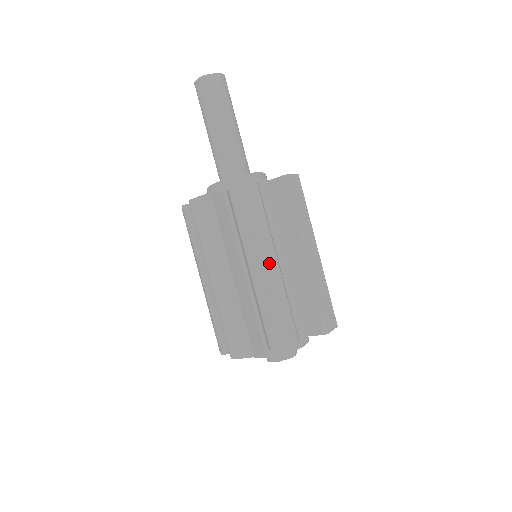
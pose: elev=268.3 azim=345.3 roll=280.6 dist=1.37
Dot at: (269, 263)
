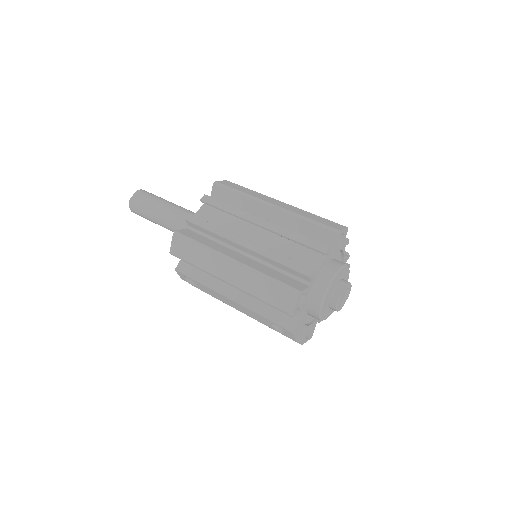
Dot at: (255, 235)
